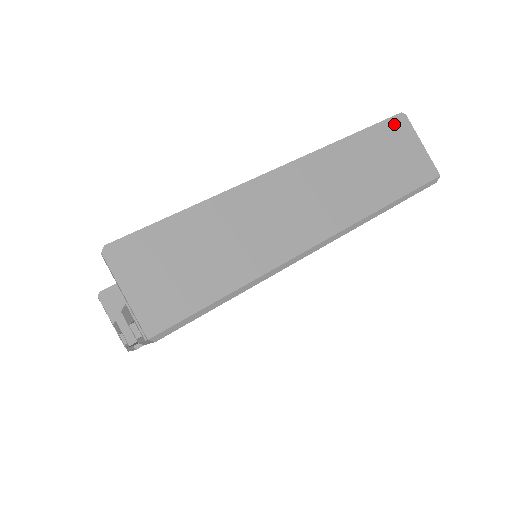
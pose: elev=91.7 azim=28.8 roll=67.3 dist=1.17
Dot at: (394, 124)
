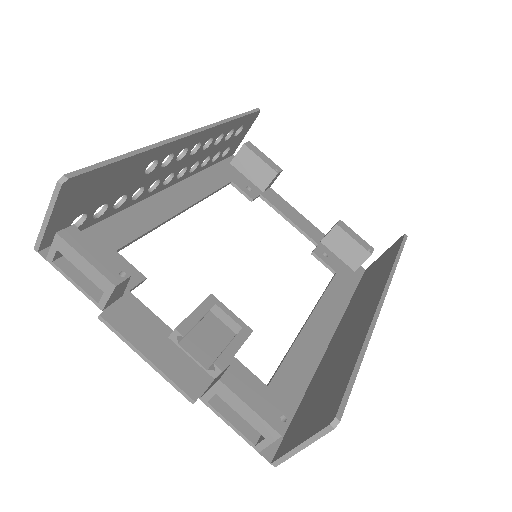
Dot at: occluded
